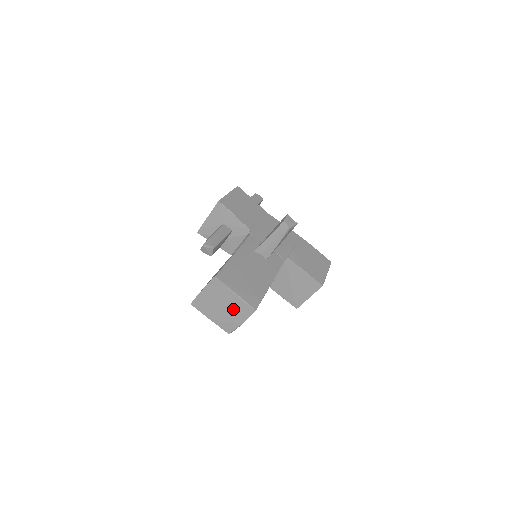
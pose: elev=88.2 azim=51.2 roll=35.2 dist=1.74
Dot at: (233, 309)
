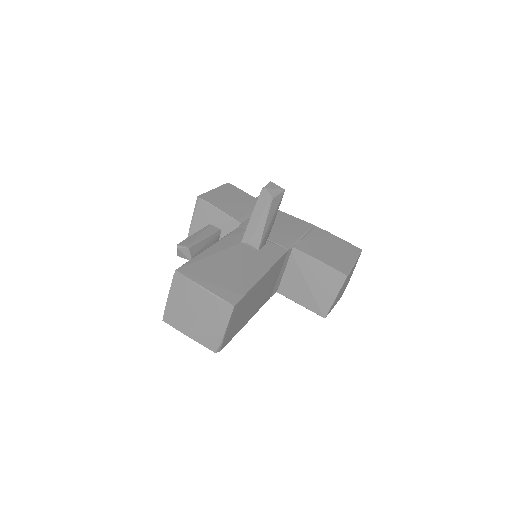
Dot at: (208, 313)
